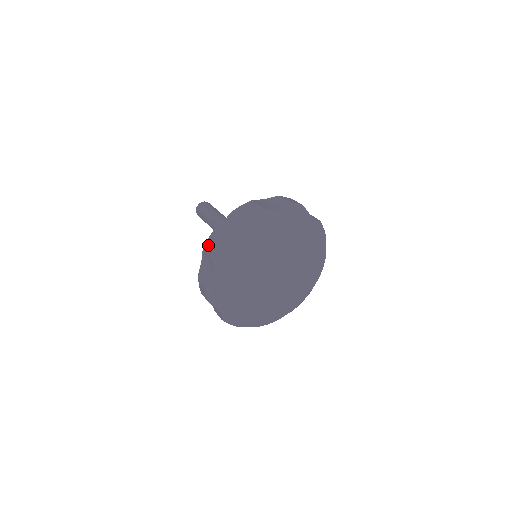
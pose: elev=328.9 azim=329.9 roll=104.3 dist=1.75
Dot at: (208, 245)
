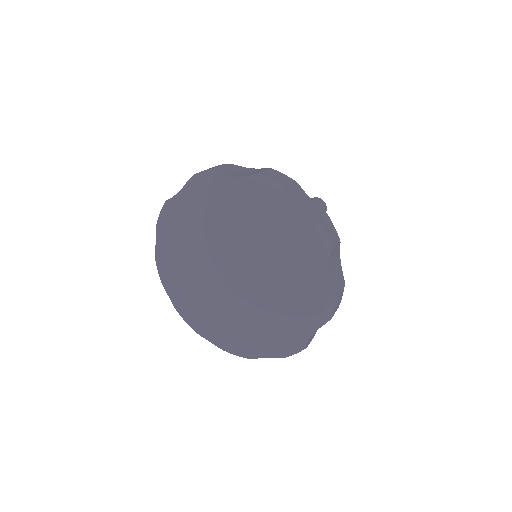
Dot at: occluded
